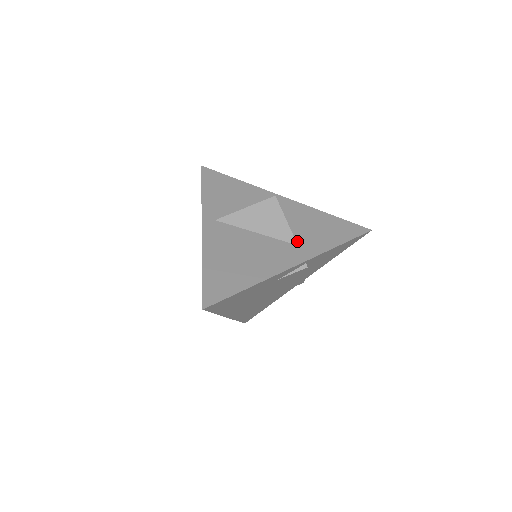
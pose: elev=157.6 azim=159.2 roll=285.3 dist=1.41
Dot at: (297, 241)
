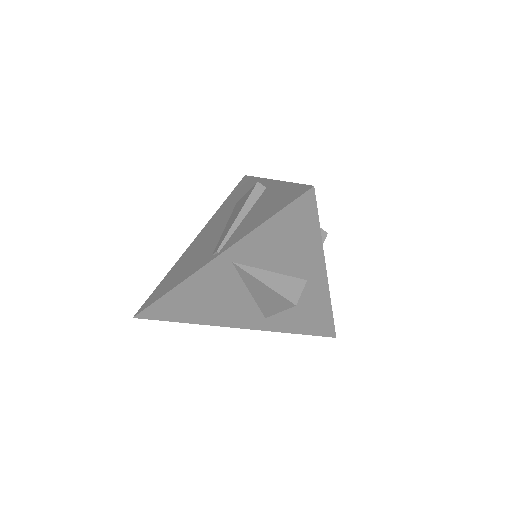
Dot at: (270, 316)
